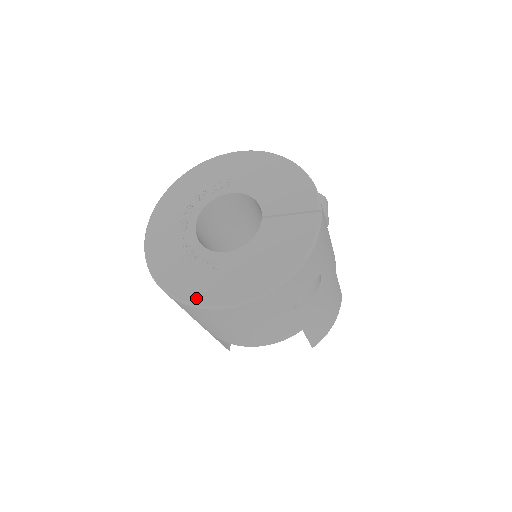
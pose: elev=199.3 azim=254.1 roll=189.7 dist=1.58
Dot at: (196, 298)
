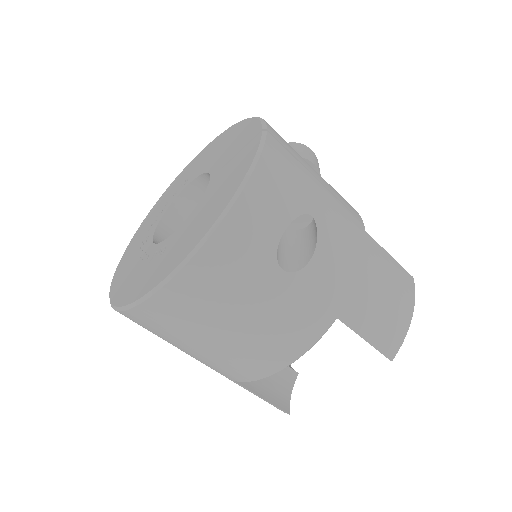
Dot at: (138, 294)
